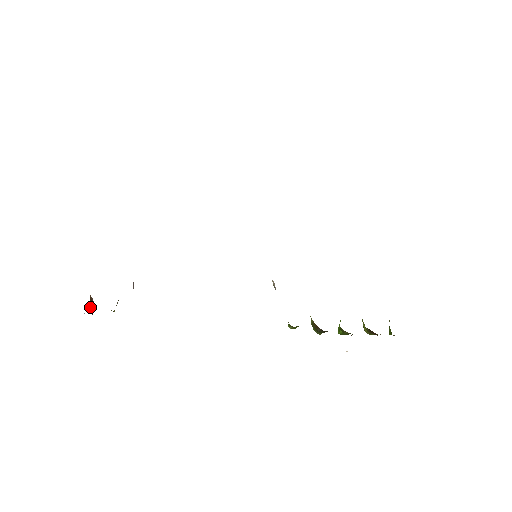
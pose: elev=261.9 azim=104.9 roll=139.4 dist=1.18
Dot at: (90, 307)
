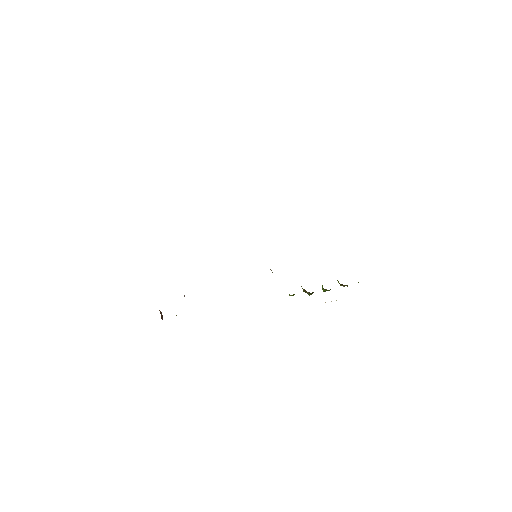
Dot at: (161, 316)
